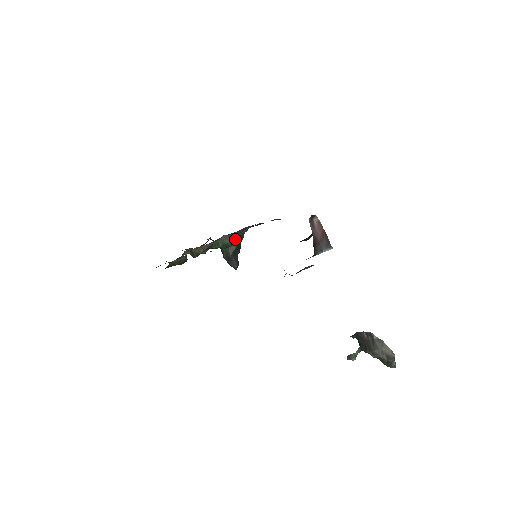
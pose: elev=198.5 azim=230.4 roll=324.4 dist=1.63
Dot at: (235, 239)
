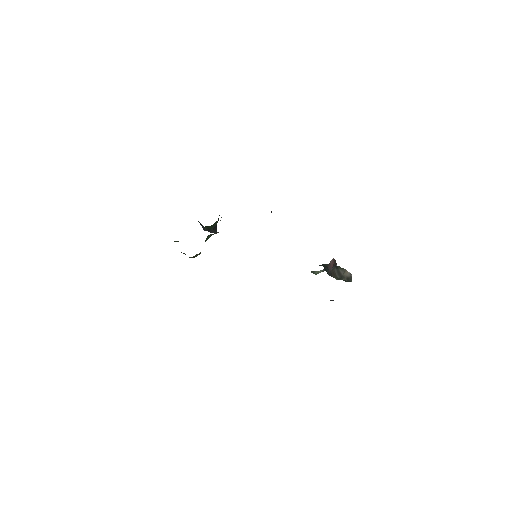
Dot at: occluded
